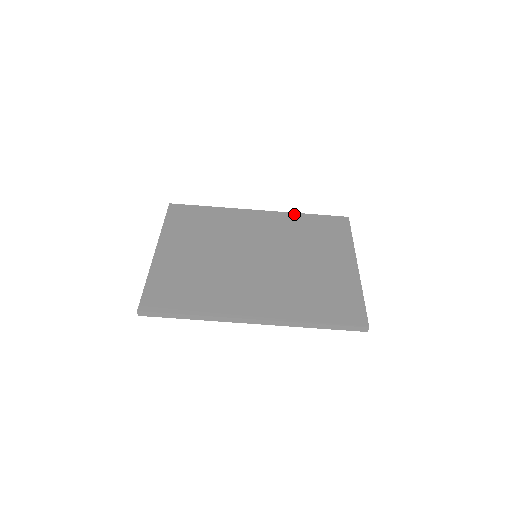
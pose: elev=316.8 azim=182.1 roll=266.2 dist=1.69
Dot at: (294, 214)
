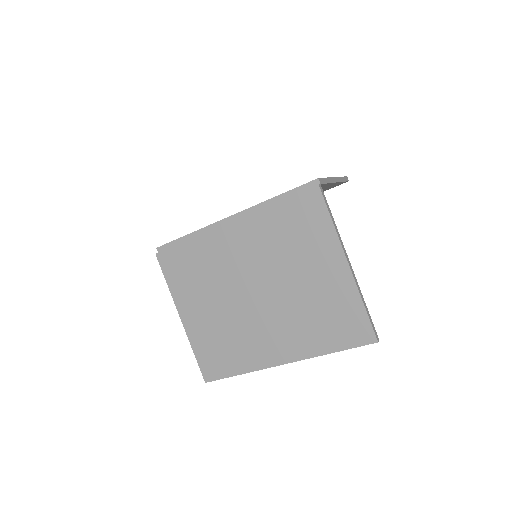
Dot at: (262, 211)
